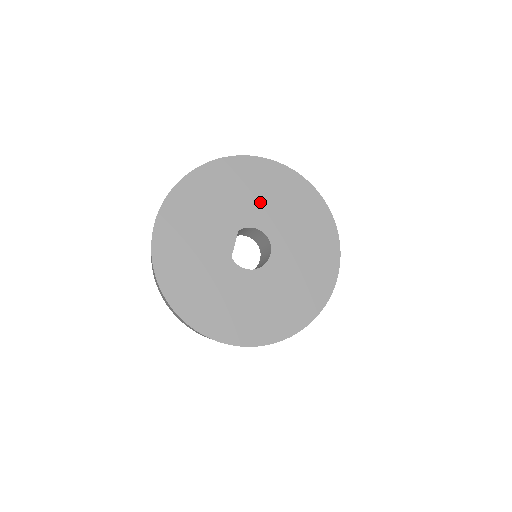
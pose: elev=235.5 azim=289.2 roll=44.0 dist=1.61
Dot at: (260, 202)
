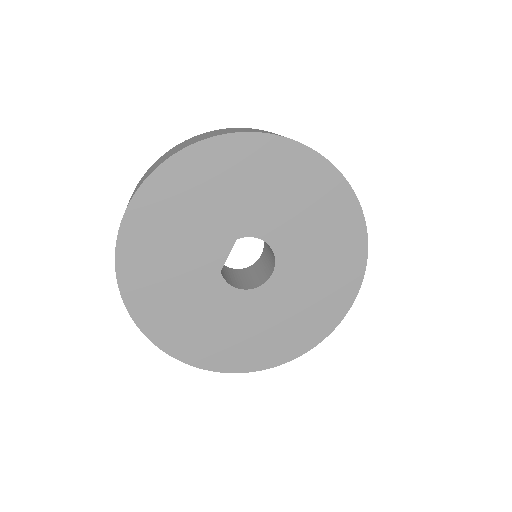
Dot at: (275, 205)
